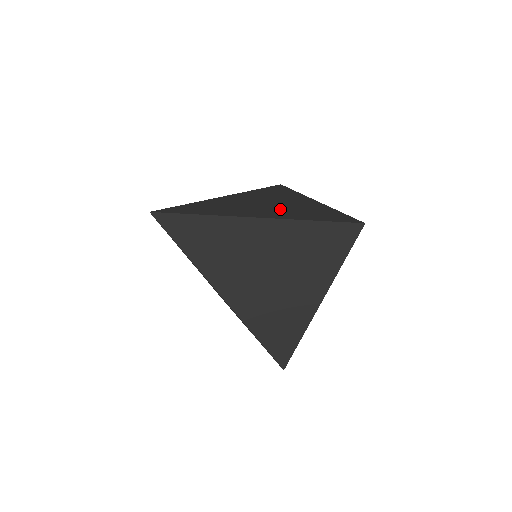
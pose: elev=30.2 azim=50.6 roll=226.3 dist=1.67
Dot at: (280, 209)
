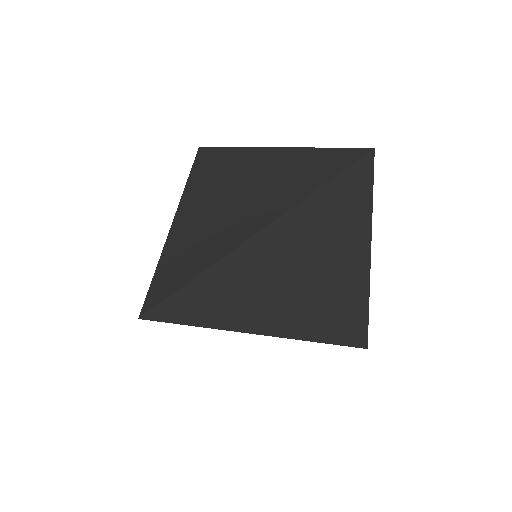
Dot at: (312, 299)
